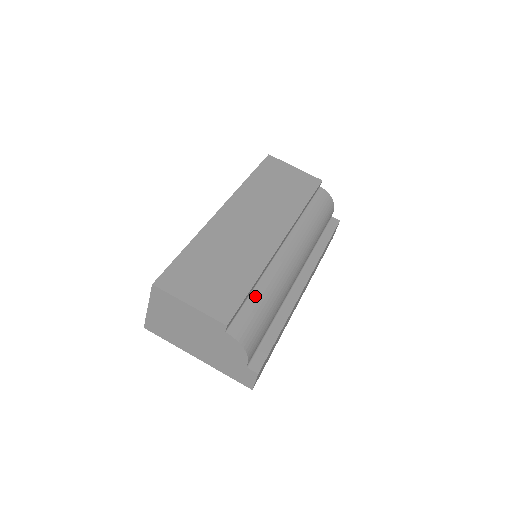
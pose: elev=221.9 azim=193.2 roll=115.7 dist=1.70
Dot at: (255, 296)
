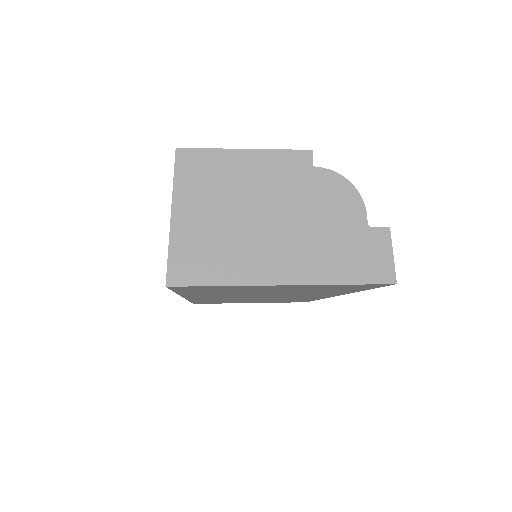
Dot at: occluded
